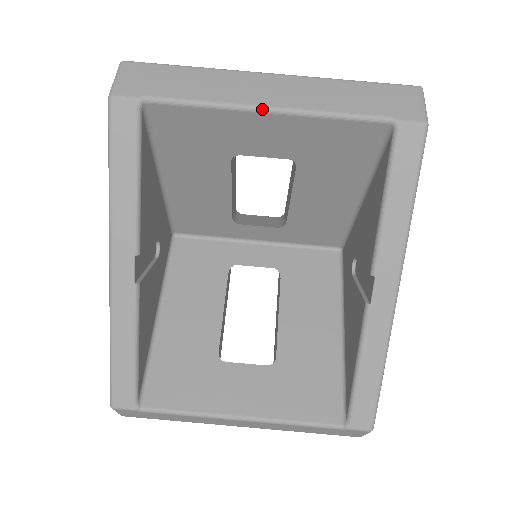
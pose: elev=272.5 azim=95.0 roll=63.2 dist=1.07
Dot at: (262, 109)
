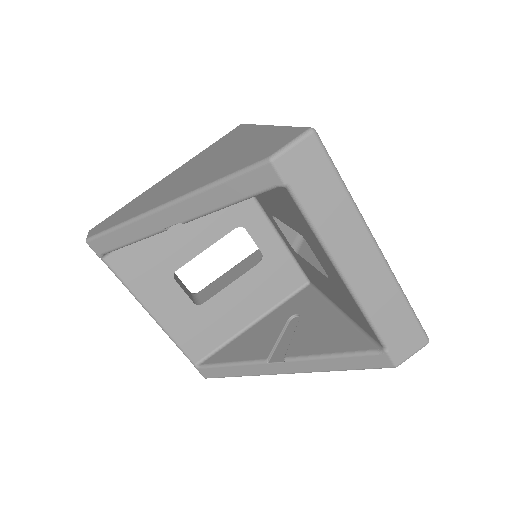
Dot at: (339, 271)
